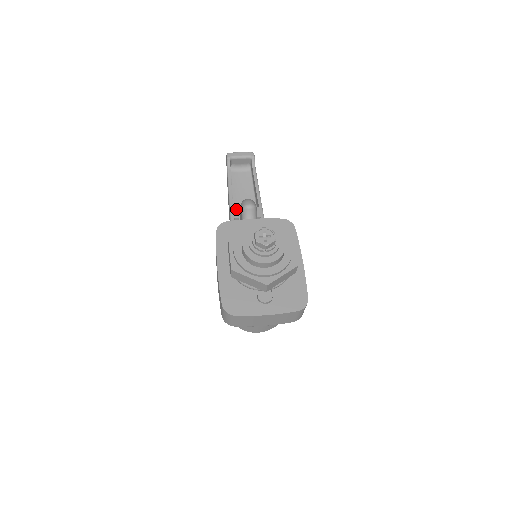
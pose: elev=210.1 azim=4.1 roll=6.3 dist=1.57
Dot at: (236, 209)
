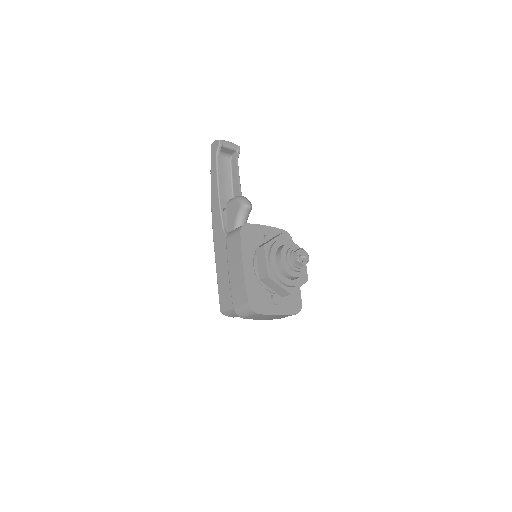
Dot at: (224, 199)
